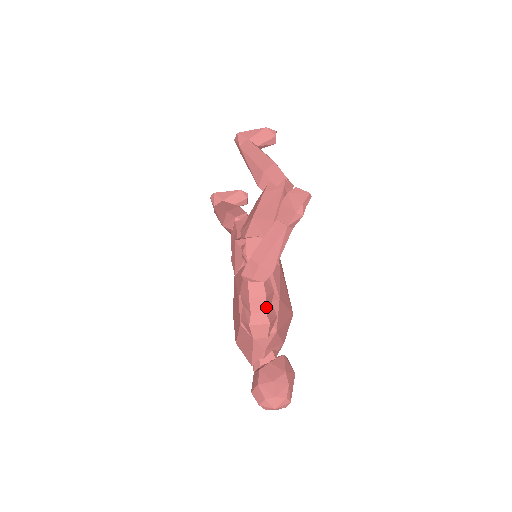
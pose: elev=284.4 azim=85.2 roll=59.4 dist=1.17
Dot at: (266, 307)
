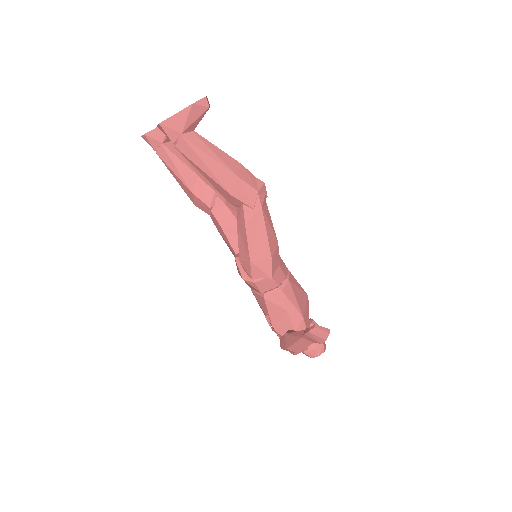
Dot at: occluded
